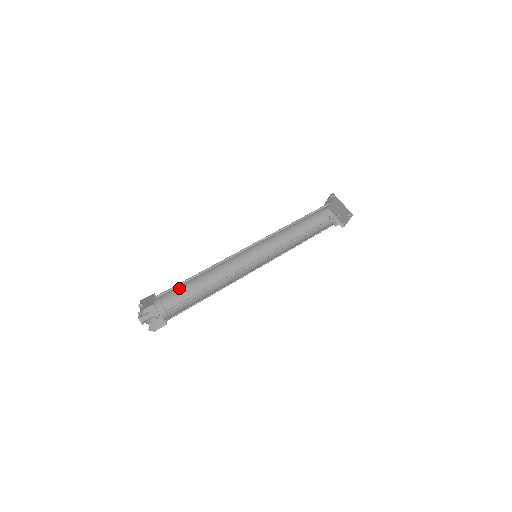
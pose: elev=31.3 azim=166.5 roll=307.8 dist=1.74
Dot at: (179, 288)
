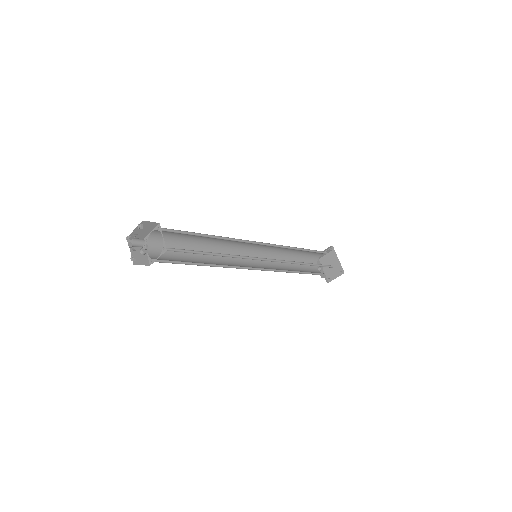
Dot at: (177, 239)
